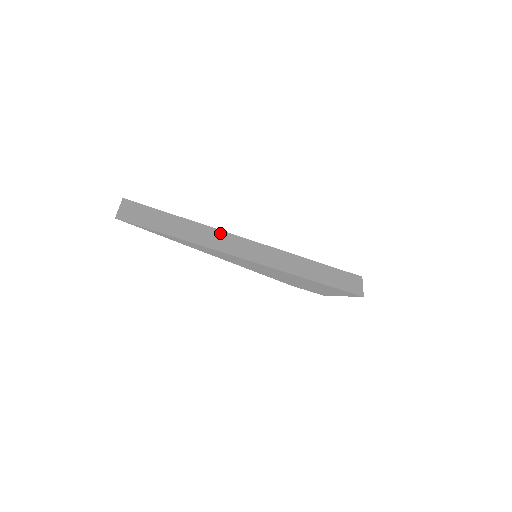
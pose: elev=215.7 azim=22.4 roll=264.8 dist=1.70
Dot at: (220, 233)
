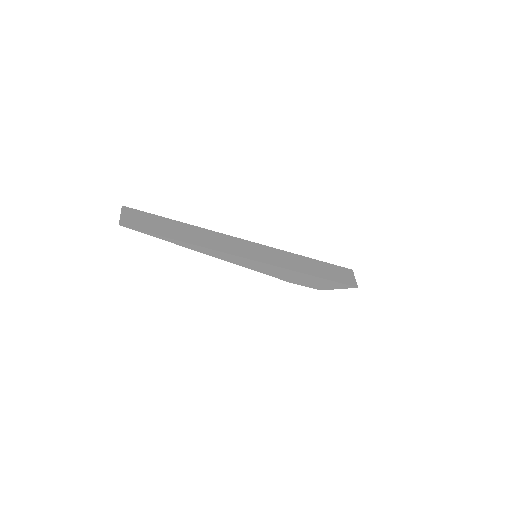
Dot at: (220, 236)
